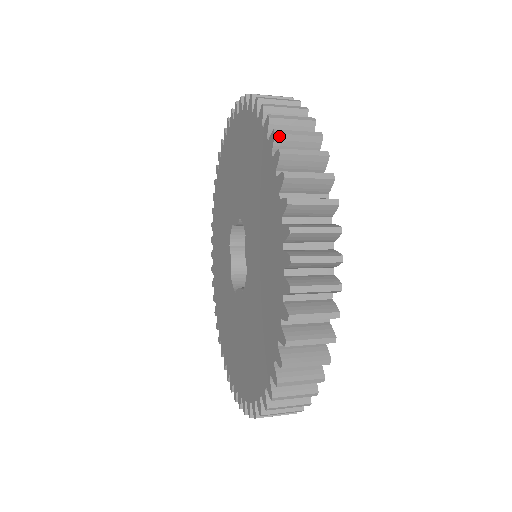
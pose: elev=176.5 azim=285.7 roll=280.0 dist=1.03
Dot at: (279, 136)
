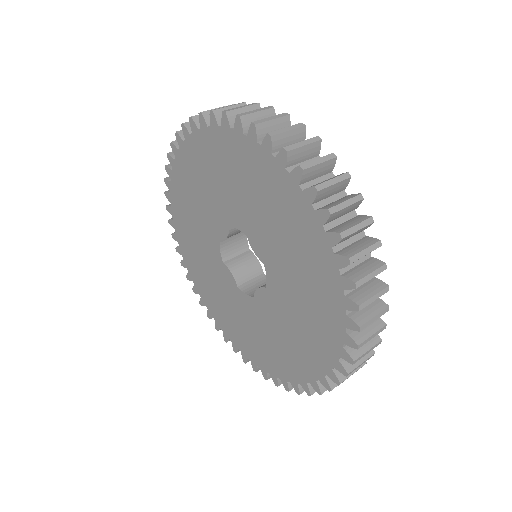
Dot at: (259, 126)
